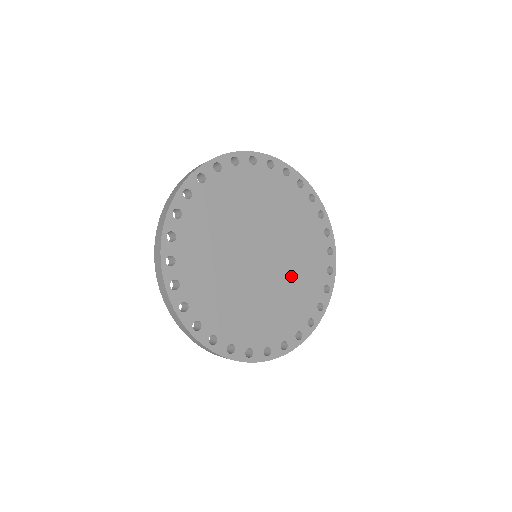
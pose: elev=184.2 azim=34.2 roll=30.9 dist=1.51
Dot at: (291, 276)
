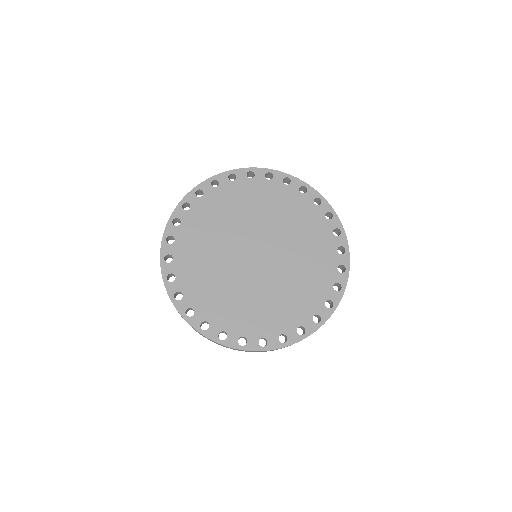
Dot at: (292, 240)
